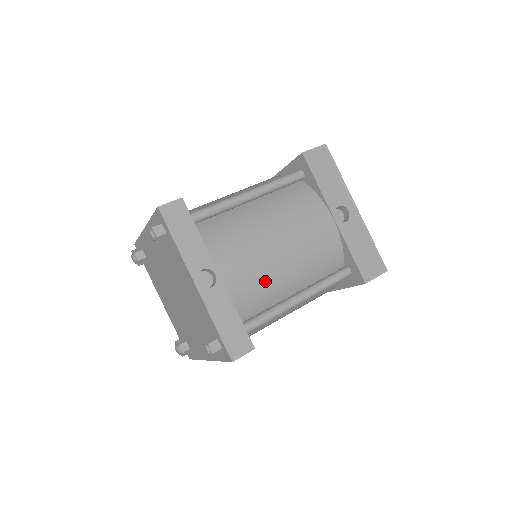
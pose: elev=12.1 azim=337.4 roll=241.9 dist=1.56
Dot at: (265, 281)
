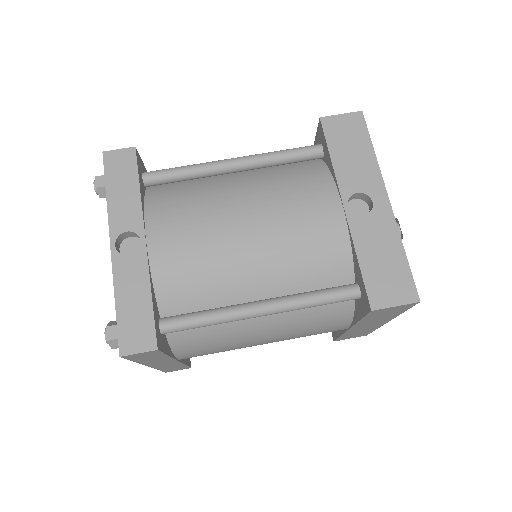
Dot at: (211, 268)
